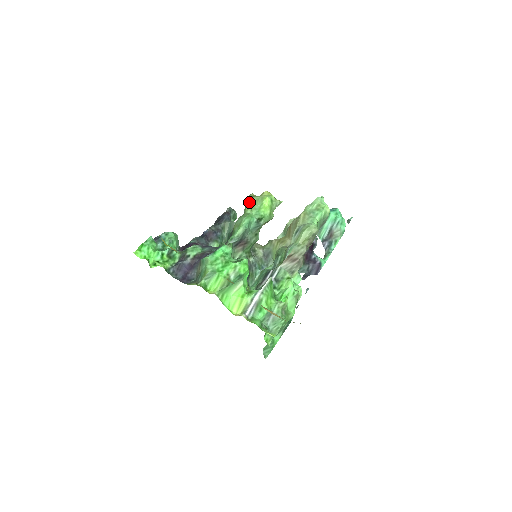
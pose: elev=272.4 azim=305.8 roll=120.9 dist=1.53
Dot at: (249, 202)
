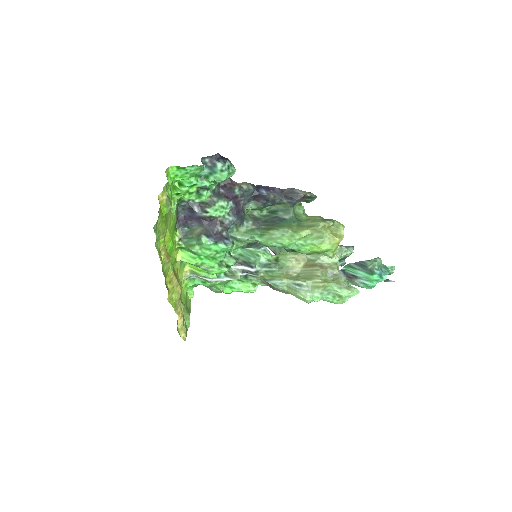
Dot at: (312, 230)
